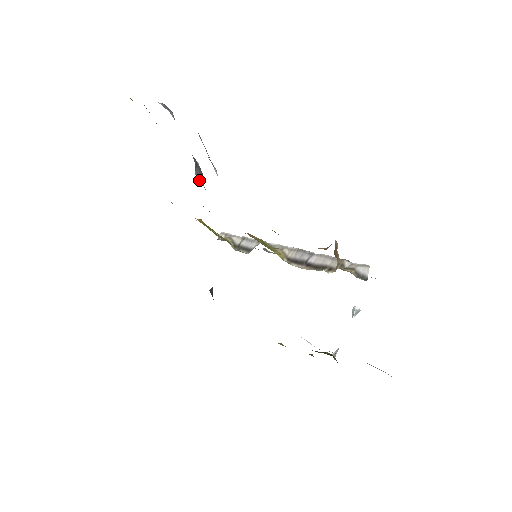
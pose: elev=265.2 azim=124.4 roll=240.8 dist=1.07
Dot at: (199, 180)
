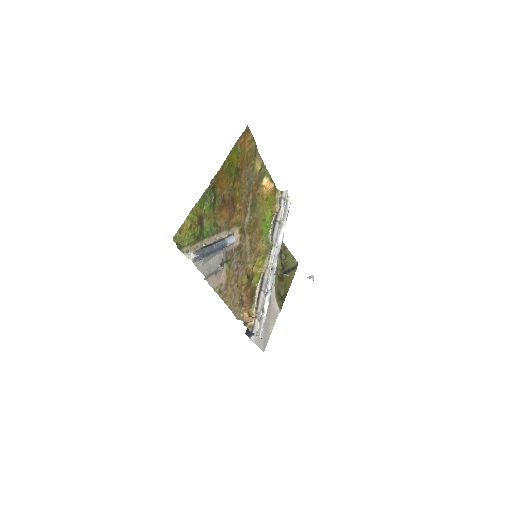
Dot at: occluded
